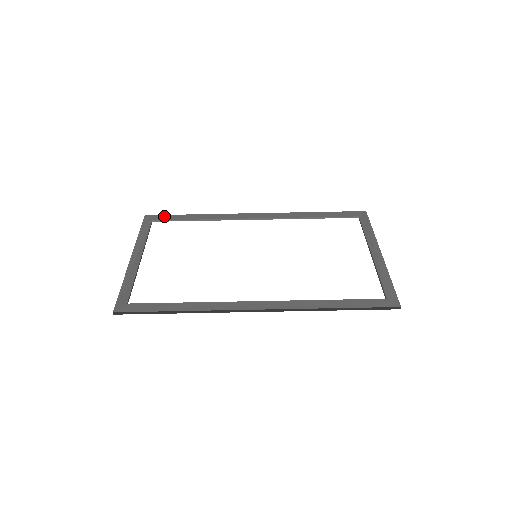
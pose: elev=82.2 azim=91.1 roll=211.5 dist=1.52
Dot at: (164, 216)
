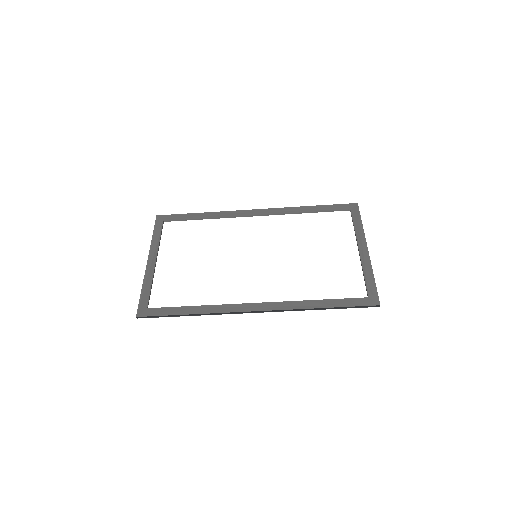
Dot at: (174, 216)
